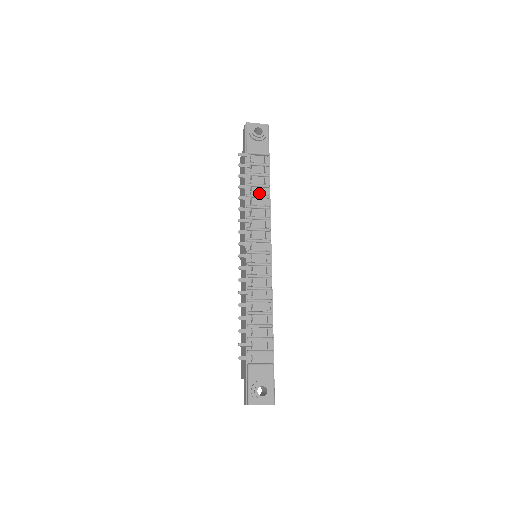
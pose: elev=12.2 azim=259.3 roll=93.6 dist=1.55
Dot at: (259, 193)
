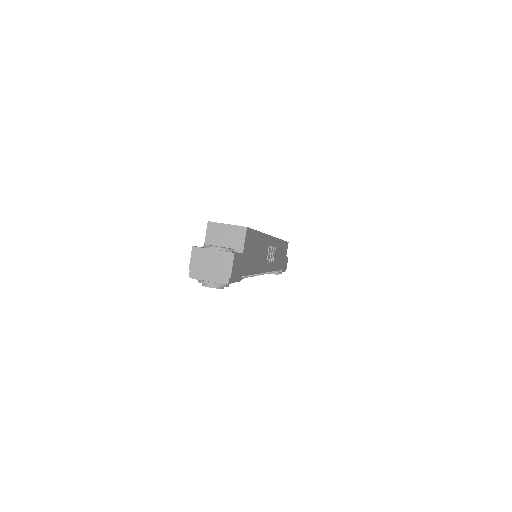
Dot at: occluded
